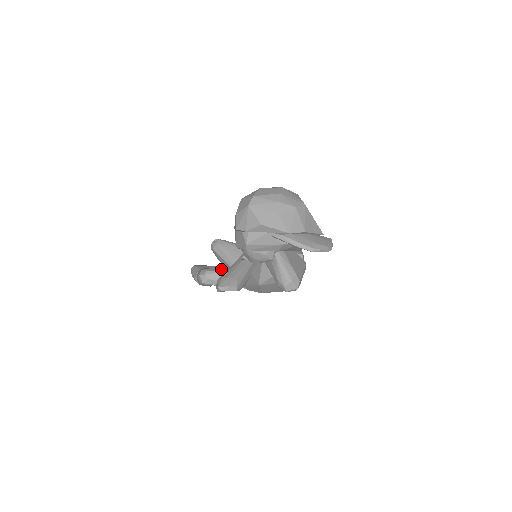
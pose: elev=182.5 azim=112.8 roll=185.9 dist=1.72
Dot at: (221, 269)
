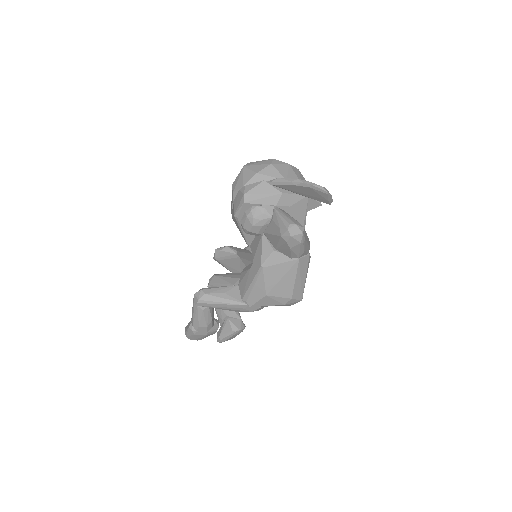
Dot at: (219, 287)
